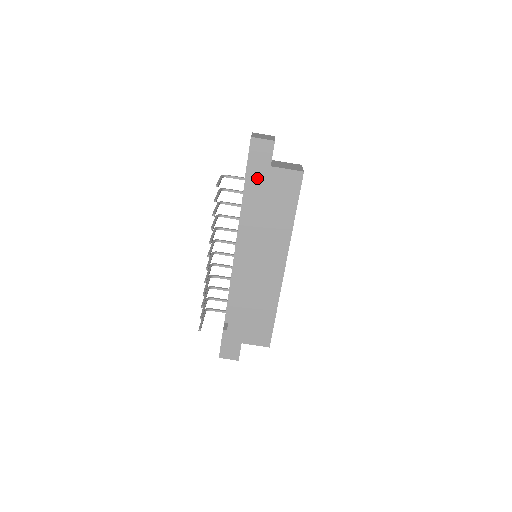
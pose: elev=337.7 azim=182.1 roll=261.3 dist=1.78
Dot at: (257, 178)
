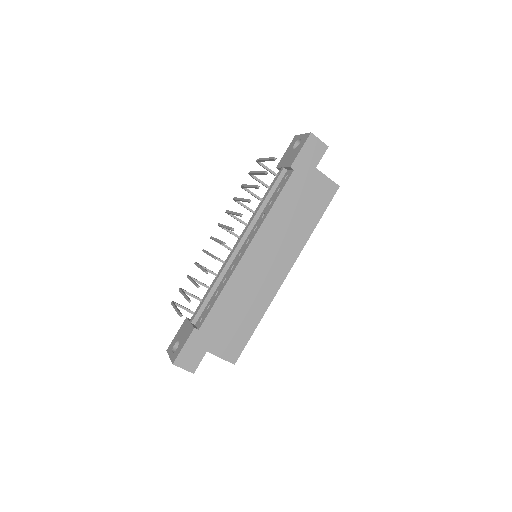
Dot at: (300, 173)
